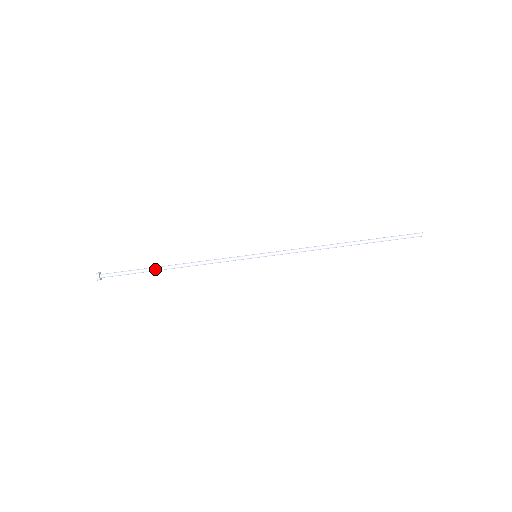
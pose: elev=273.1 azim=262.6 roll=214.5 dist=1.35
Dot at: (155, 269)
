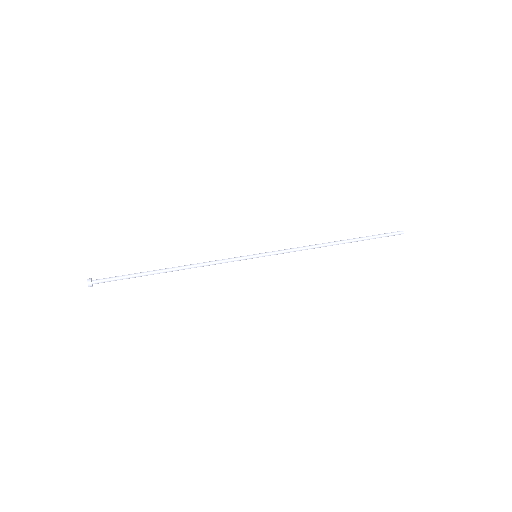
Dot at: (153, 271)
